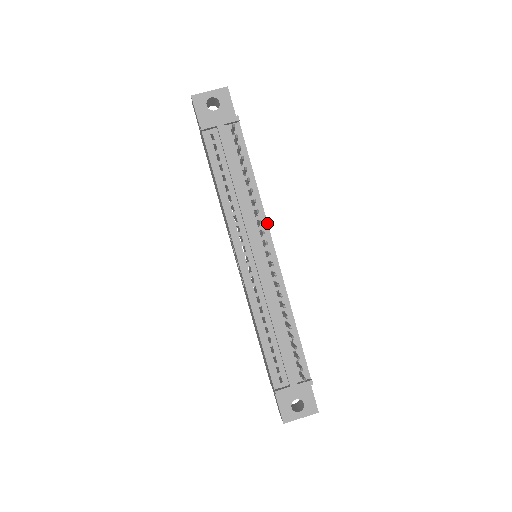
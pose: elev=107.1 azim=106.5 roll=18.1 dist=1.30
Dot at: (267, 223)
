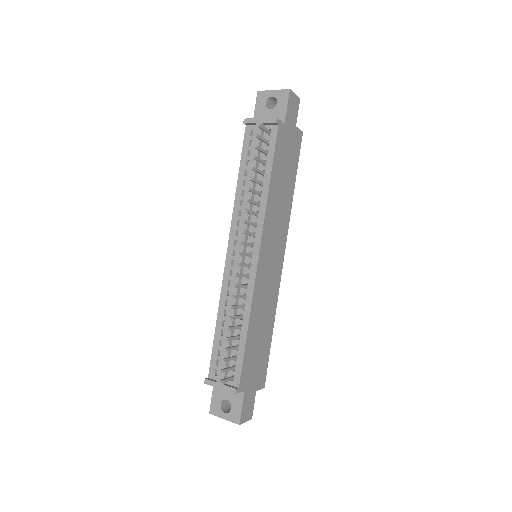
Dot at: (263, 227)
